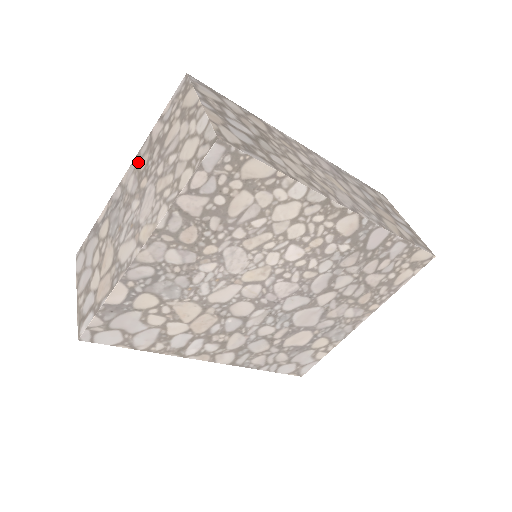
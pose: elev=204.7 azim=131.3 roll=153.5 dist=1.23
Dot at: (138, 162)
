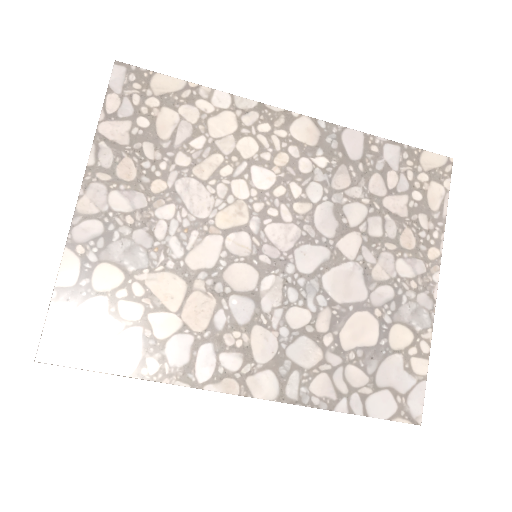
Dot at: occluded
